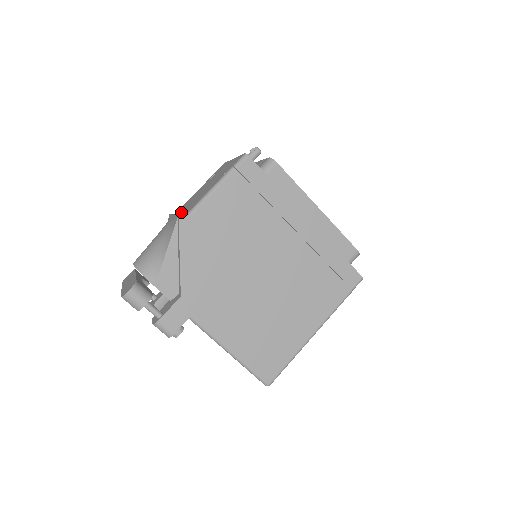
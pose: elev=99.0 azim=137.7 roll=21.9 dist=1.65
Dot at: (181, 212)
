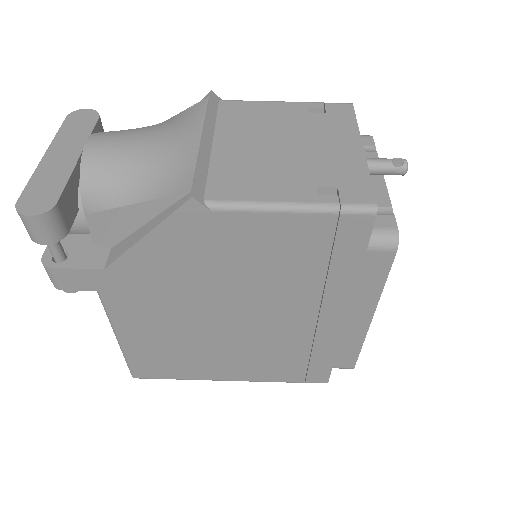
Dot at: (218, 141)
